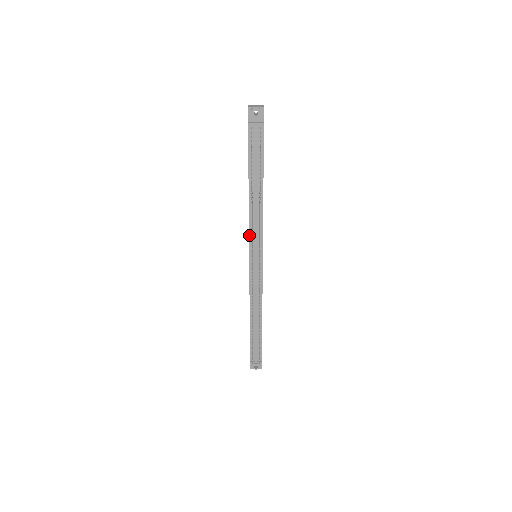
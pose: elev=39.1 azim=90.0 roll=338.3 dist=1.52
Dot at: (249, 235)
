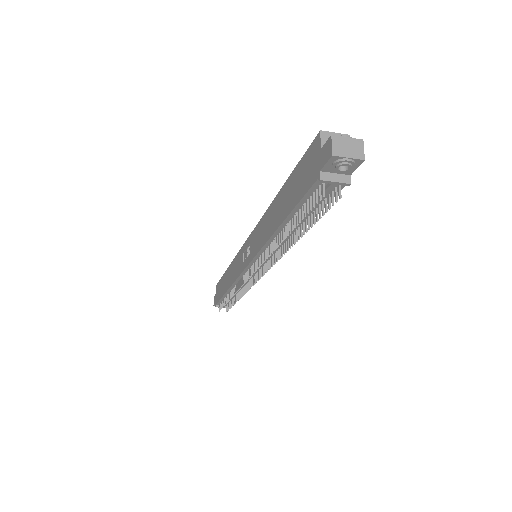
Dot at: (256, 255)
